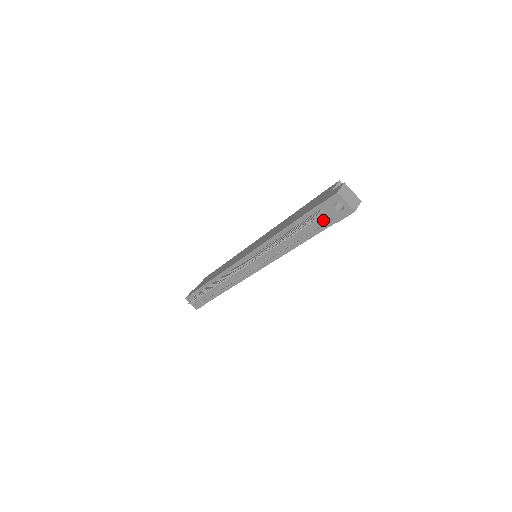
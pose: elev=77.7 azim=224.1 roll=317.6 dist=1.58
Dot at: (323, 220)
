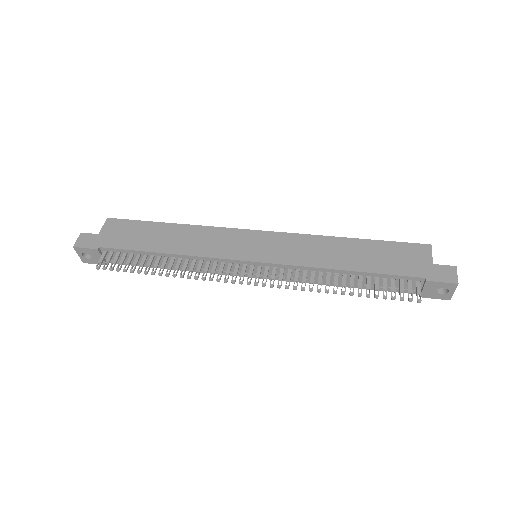
Dot at: (407, 287)
